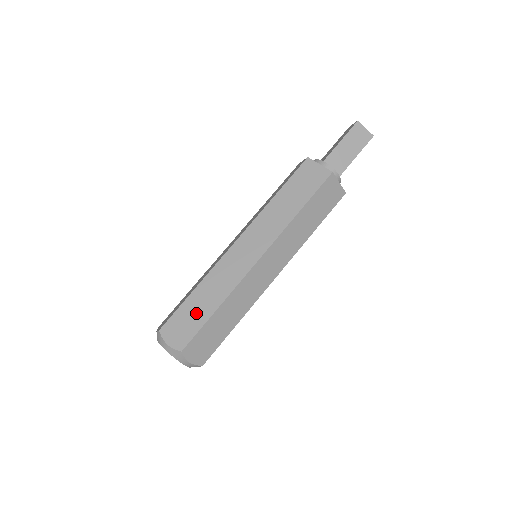
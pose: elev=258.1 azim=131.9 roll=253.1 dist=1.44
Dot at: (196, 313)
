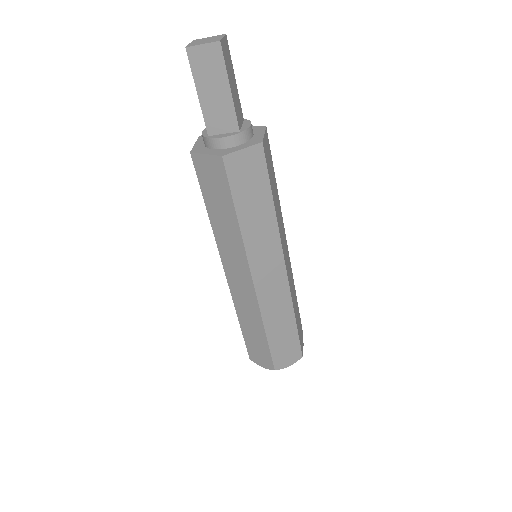
Dot at: (257, 341)
